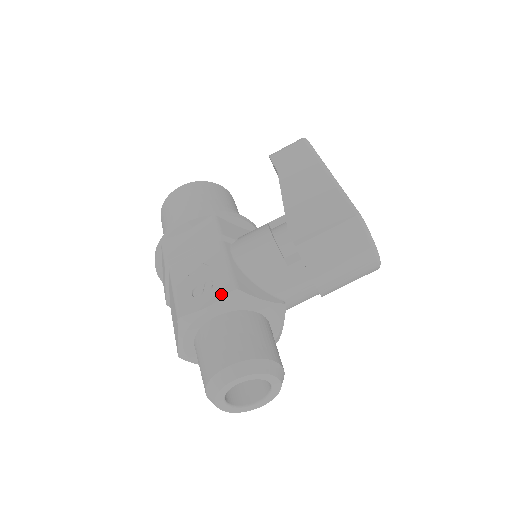
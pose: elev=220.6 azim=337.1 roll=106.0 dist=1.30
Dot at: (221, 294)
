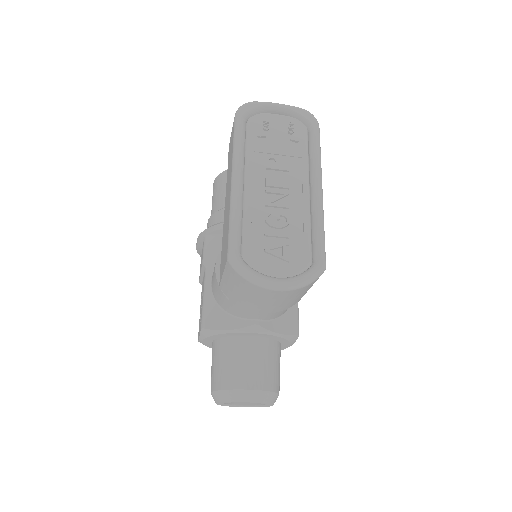
Dot at: occluded
